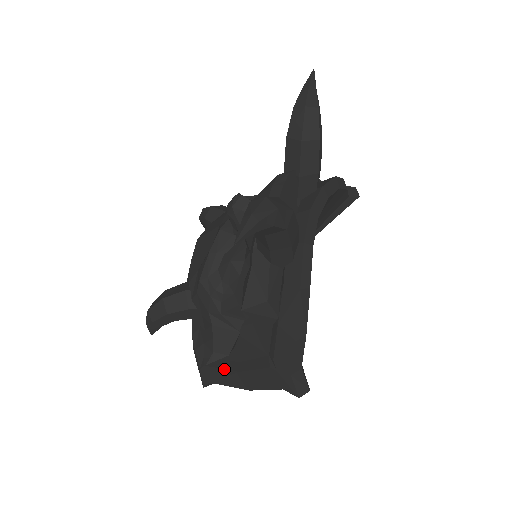
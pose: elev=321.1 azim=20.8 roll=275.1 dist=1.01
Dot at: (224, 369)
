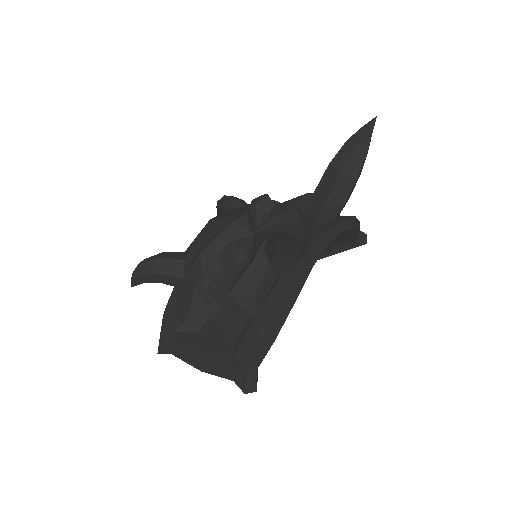
Dot at: (185, 343)
